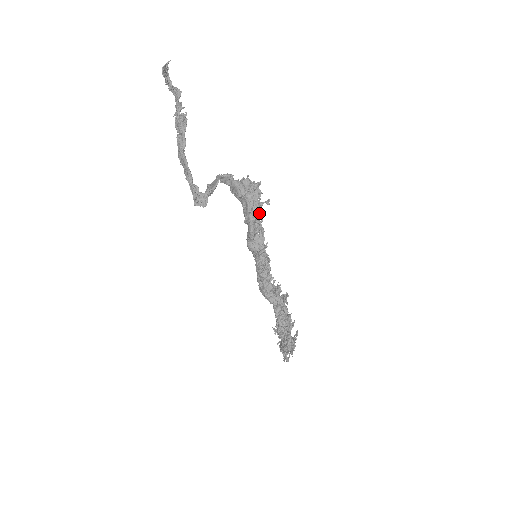
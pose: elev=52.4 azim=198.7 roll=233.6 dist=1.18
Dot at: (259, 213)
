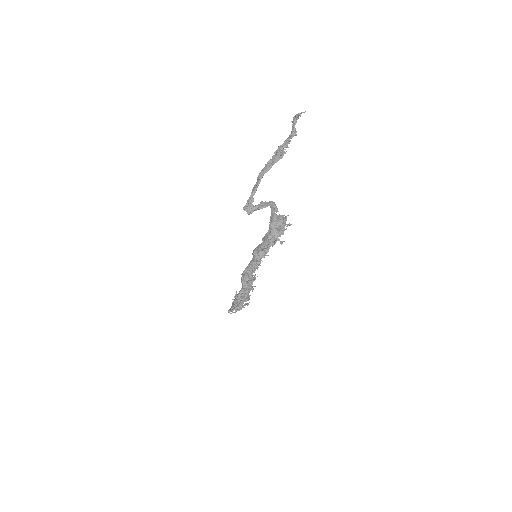
Dot at: (273, 242)
